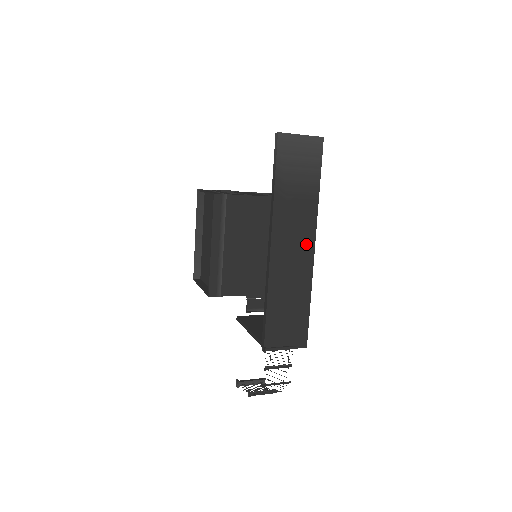
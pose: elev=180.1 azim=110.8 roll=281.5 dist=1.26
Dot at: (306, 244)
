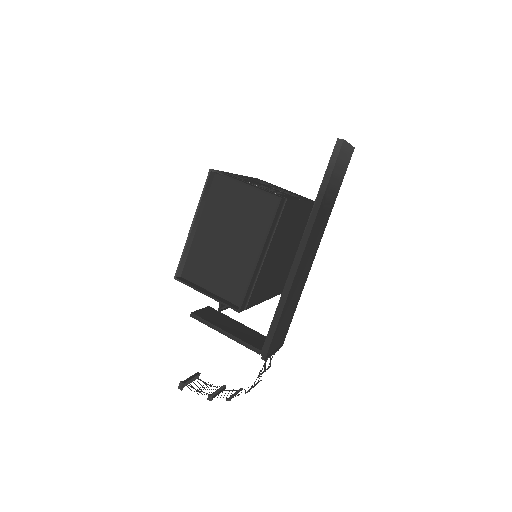
Dot at: (314, 251)
